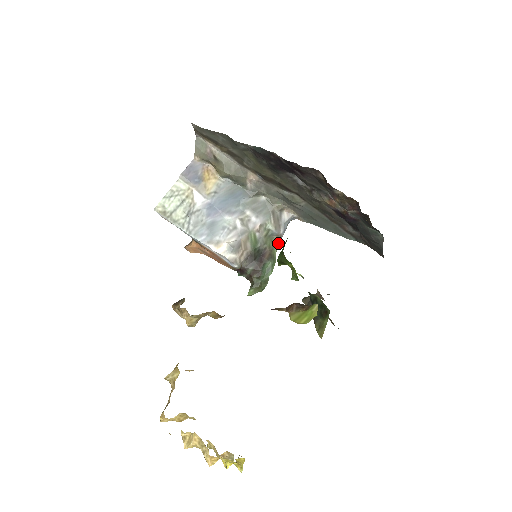
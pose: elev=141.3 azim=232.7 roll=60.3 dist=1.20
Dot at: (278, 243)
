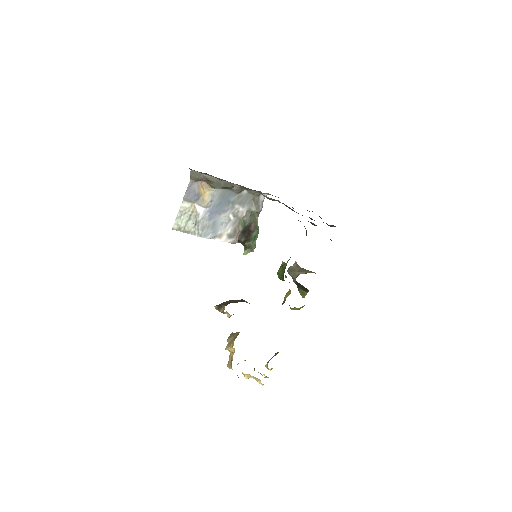
Dot at: (258, 215)
